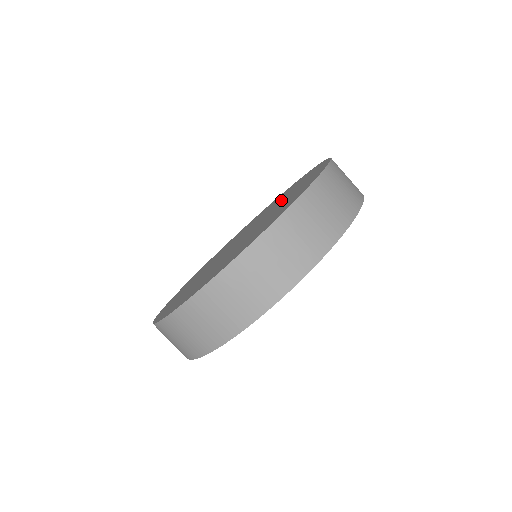
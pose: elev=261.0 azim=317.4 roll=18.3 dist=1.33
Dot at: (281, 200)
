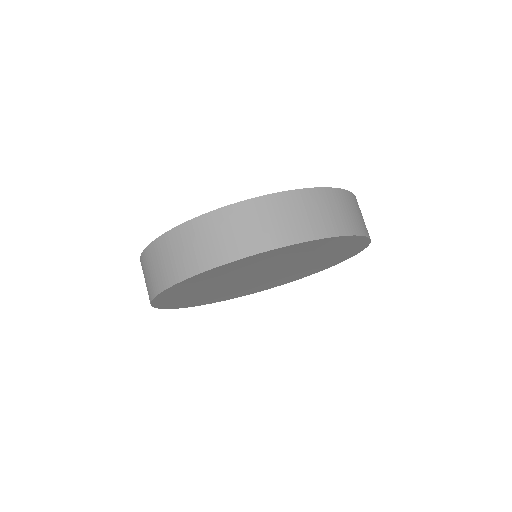
Dot at: occluded
